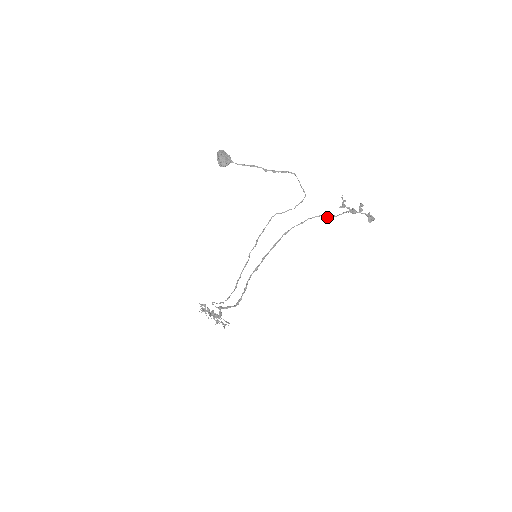
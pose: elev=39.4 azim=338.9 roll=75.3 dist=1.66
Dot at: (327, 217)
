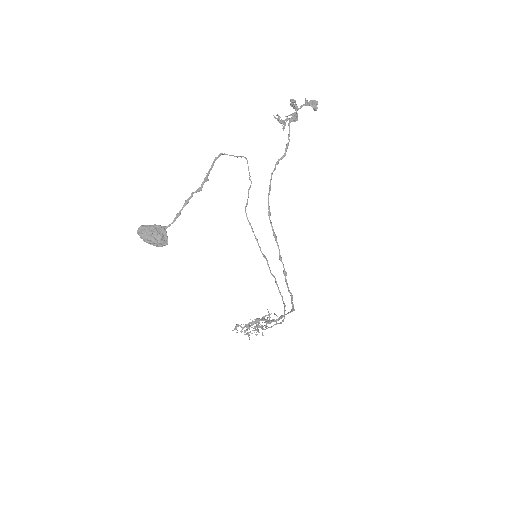
Dot at: (285, 154)
